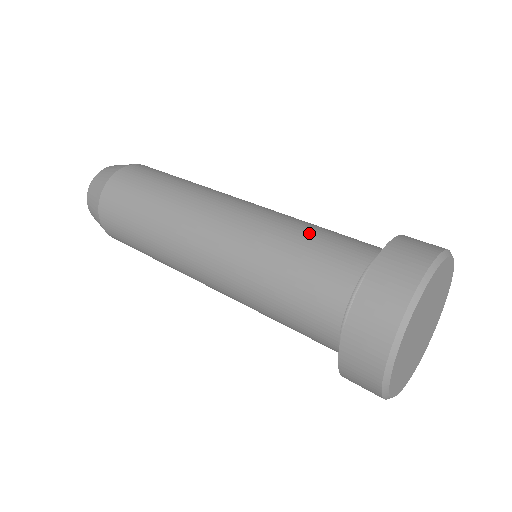
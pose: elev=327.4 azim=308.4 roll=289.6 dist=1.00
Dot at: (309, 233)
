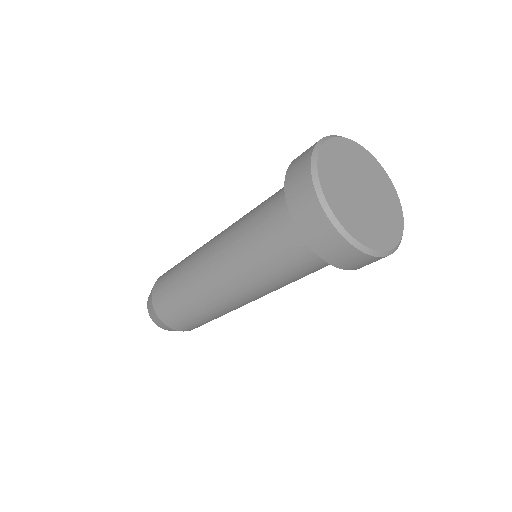
Dot at: occluded
